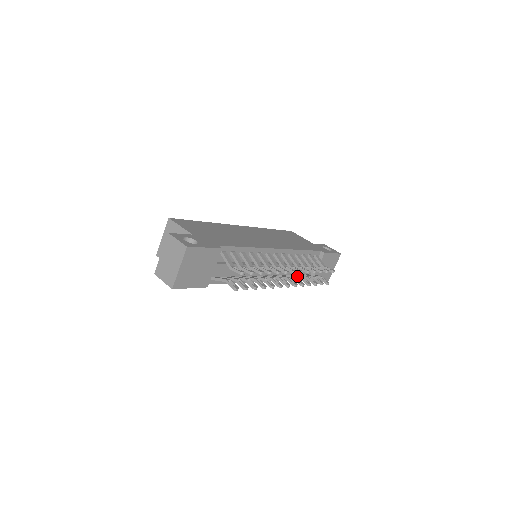
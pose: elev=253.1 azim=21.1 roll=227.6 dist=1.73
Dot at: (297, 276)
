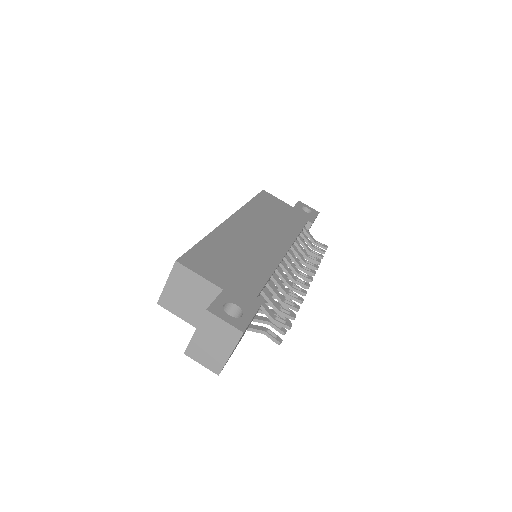
Dot at: occluded
